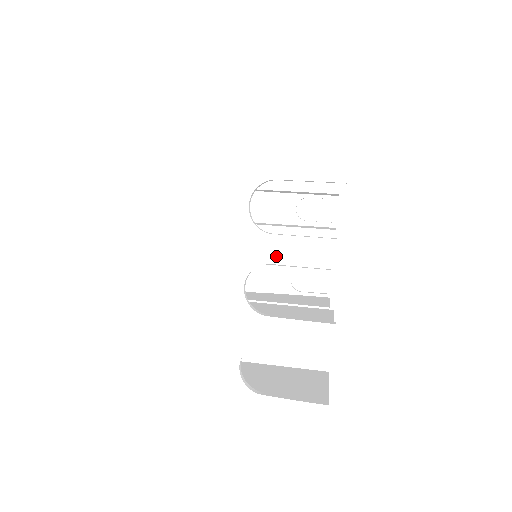
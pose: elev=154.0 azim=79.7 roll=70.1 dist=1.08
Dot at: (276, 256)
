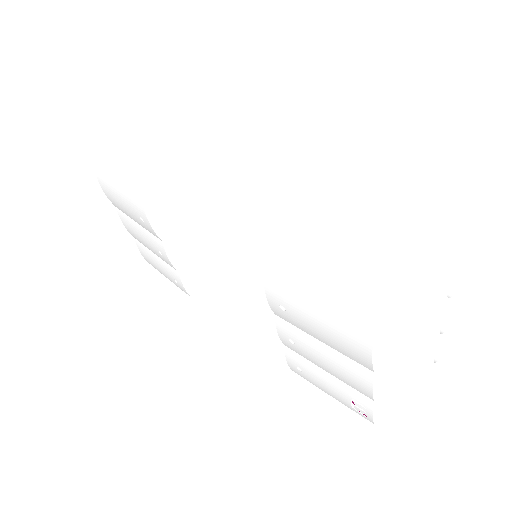
Dot at: (456, 300)
